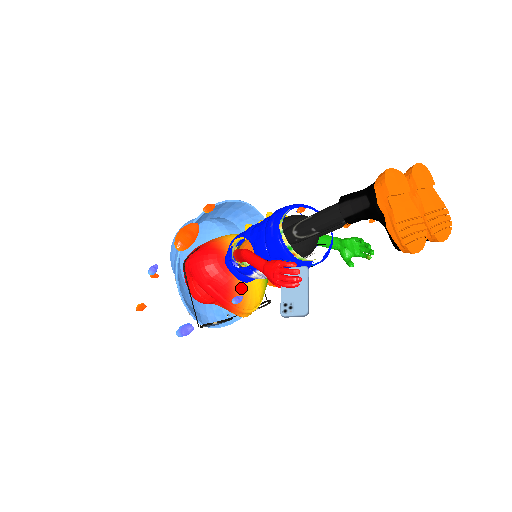
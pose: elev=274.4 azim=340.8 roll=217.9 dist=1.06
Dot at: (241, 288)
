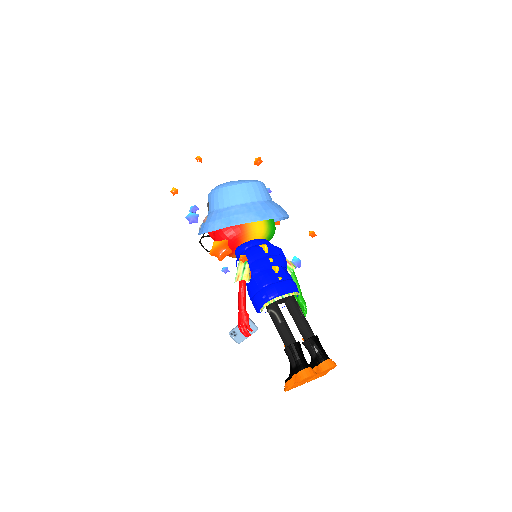
Dot at: (235, 256)
